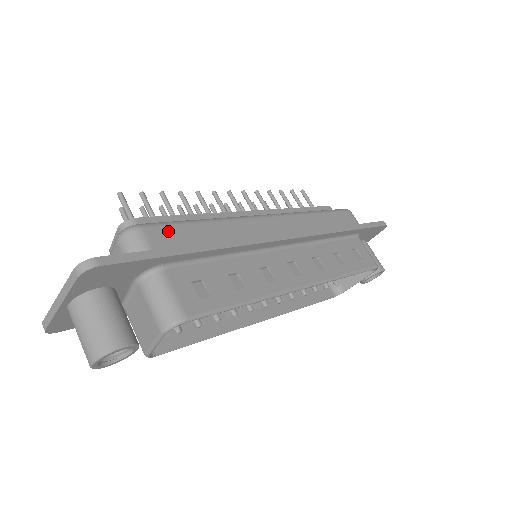
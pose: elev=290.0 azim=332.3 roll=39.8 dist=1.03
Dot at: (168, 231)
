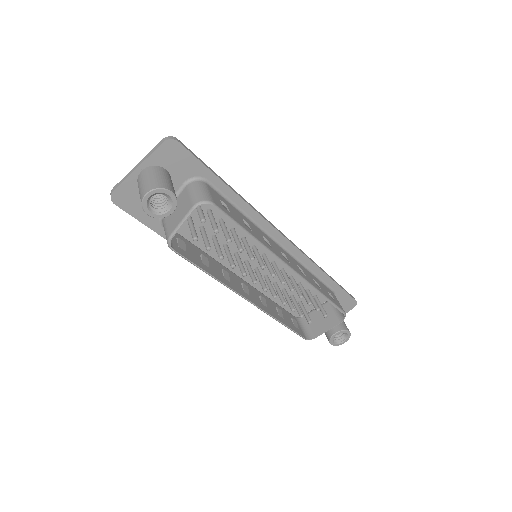
Dot at: occluded
